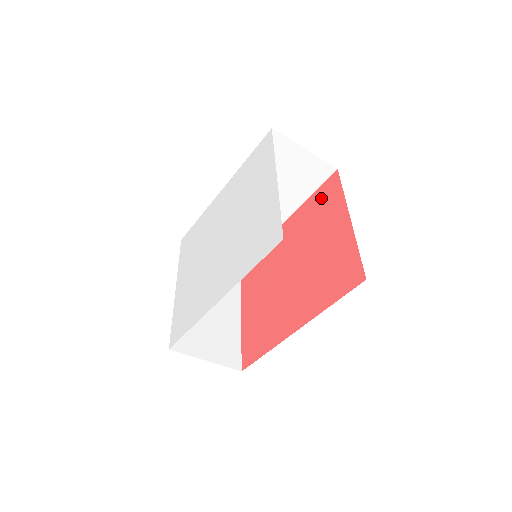
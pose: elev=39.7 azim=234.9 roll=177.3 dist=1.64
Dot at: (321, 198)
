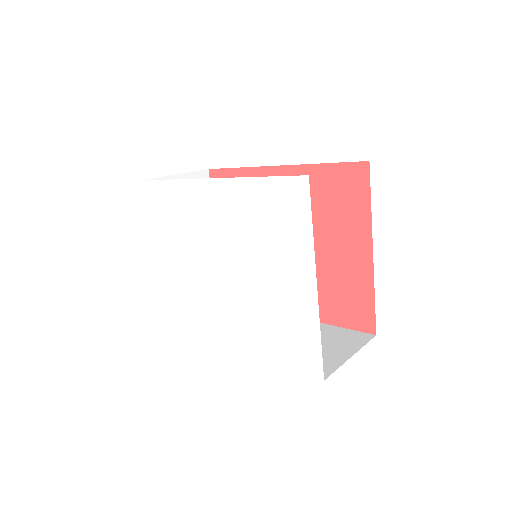
Dot at: (338, 185)
